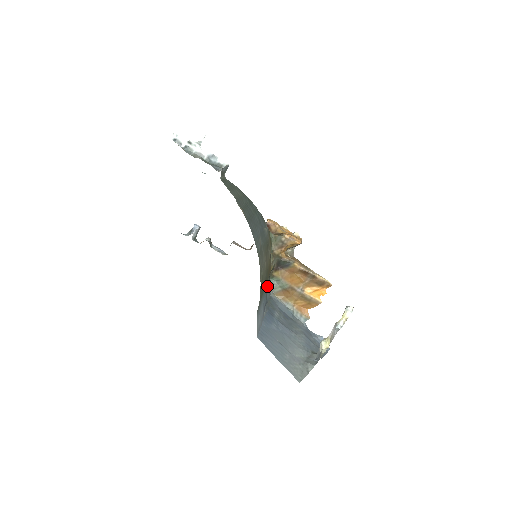
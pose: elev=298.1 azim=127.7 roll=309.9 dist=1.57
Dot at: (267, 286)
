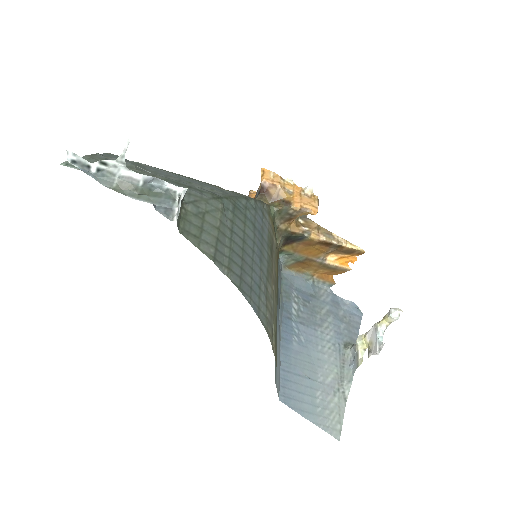
Dot at: occluded
